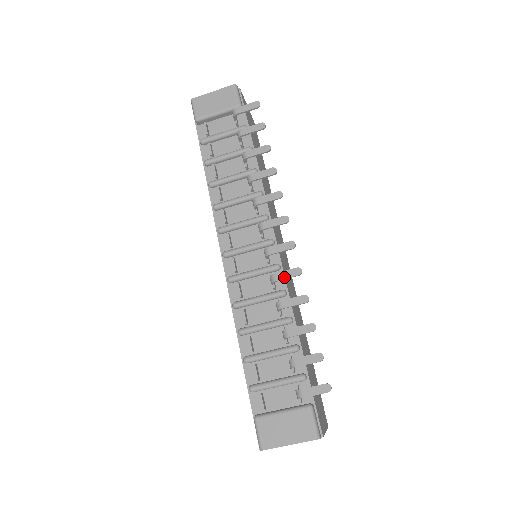
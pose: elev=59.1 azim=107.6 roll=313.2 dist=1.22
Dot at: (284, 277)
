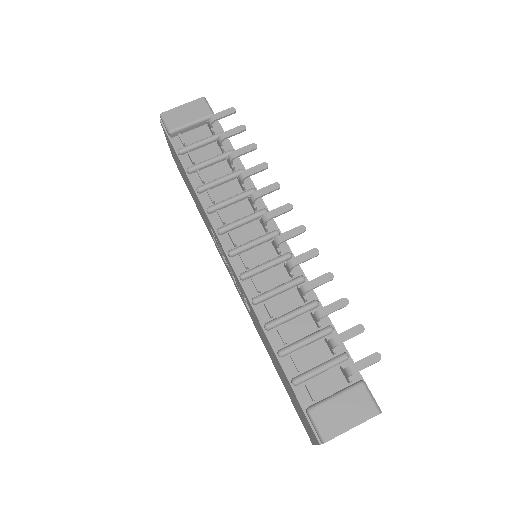
Dot at: (303, 260)
